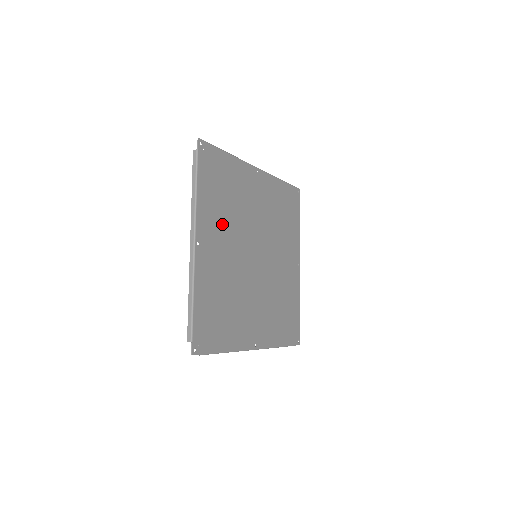
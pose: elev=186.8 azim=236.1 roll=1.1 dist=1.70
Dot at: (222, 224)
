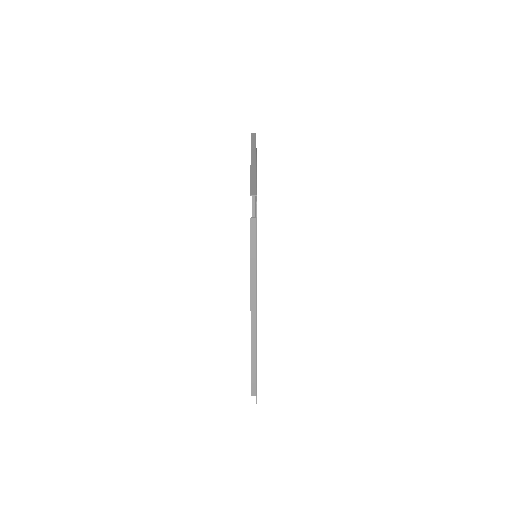
Dot at: occluded
